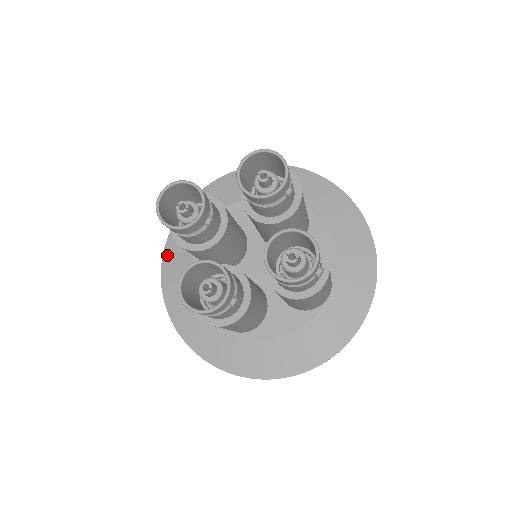
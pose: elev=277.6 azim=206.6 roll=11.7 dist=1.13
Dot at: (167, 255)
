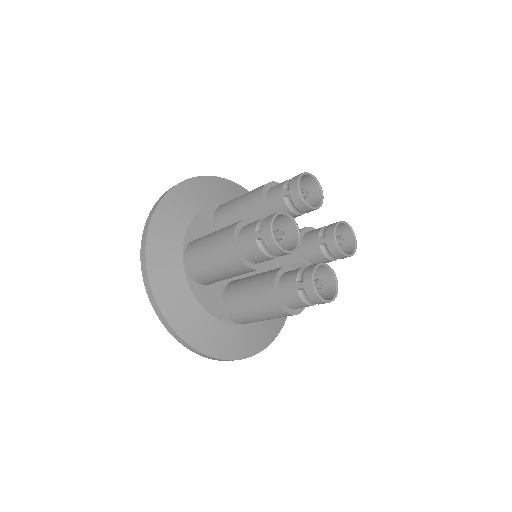
Dot at: (159, 295)
